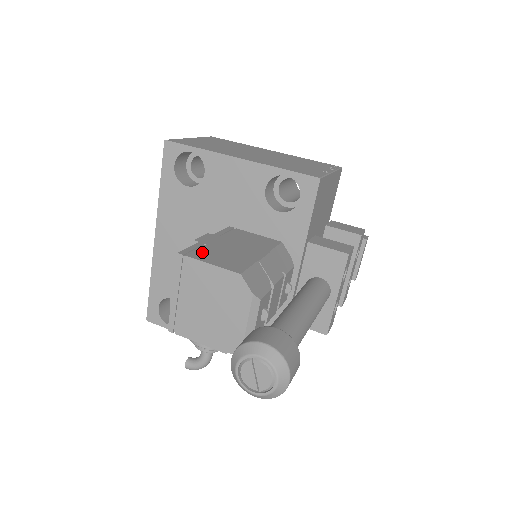
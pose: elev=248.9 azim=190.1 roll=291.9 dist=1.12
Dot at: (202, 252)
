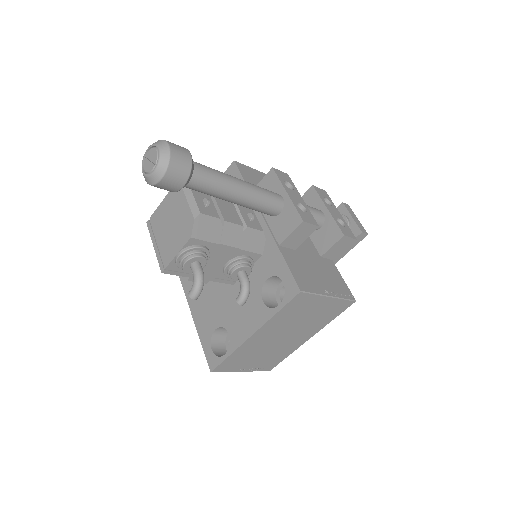
Dot at: occluded
